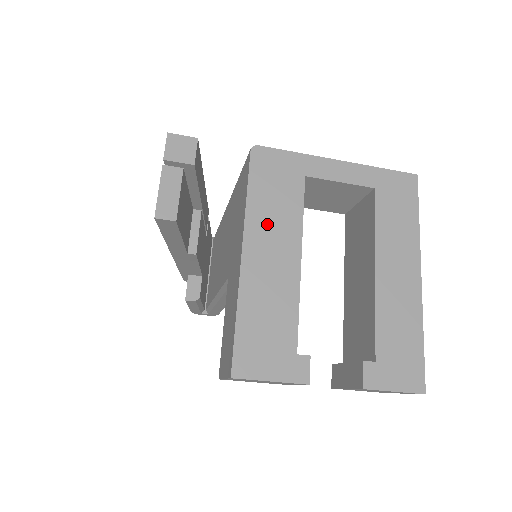
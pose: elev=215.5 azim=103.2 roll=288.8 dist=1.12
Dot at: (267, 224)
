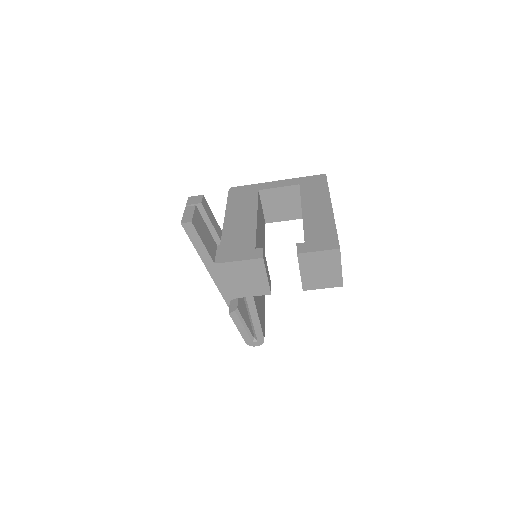
Dot at: (238, 210)
